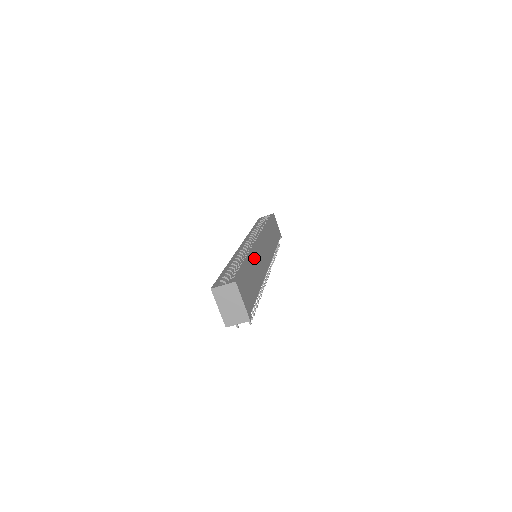
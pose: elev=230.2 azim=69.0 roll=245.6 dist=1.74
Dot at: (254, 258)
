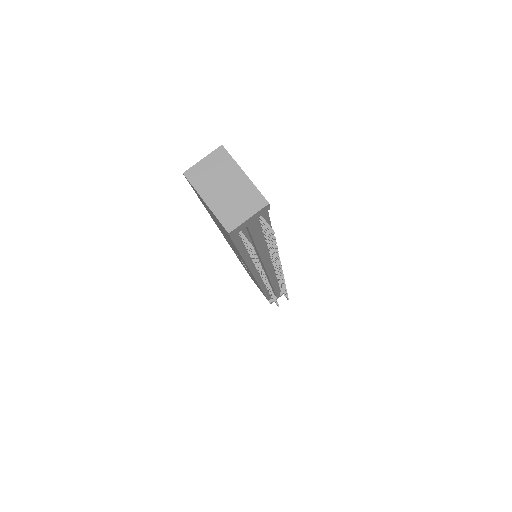
Dot at: occluded
